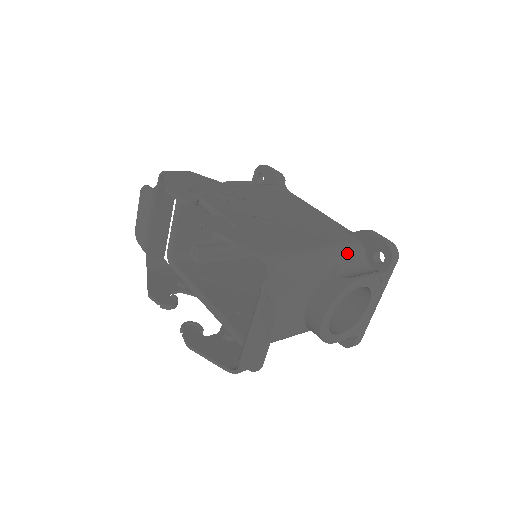
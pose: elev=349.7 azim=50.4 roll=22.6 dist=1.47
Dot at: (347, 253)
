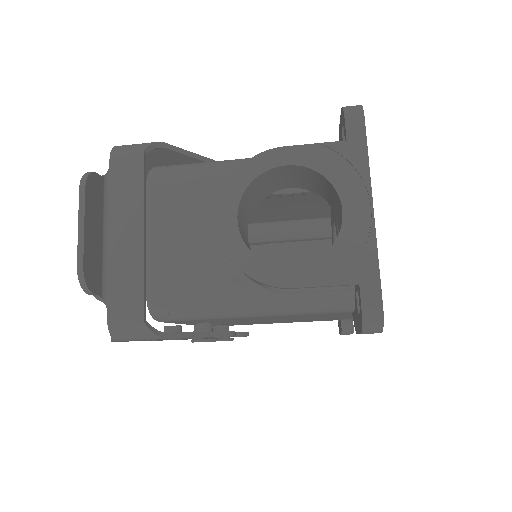
Dot at: occluded
